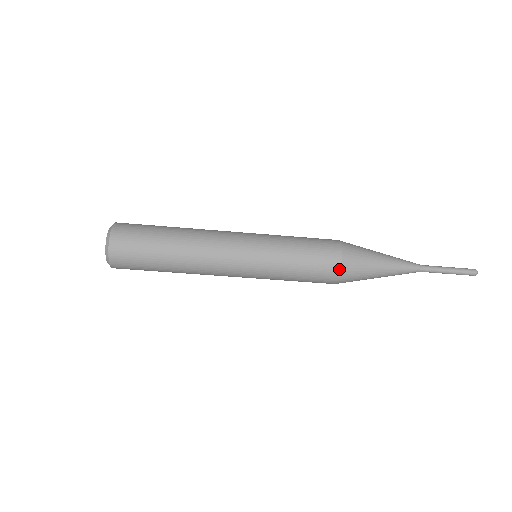
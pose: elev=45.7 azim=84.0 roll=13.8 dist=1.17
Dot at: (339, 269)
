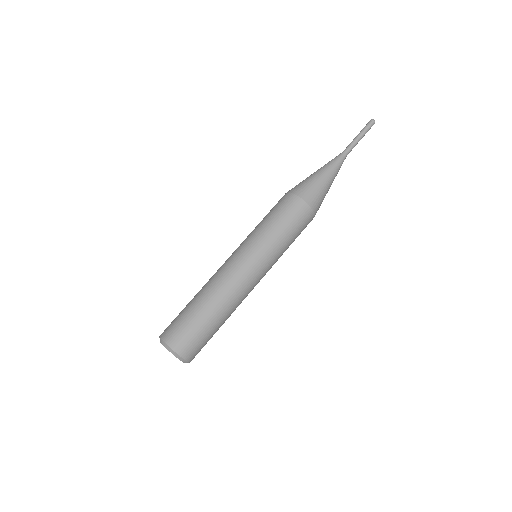
Dot at: occluded
